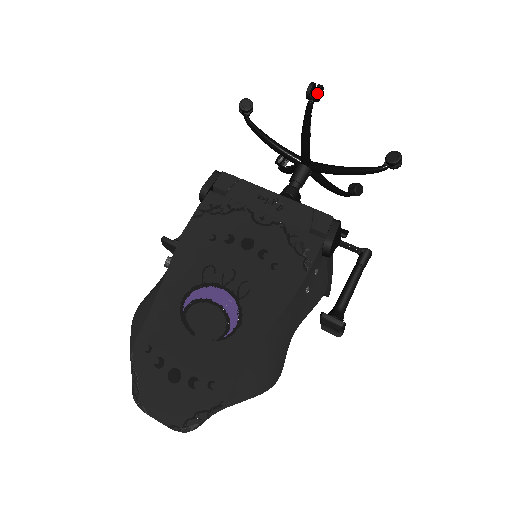
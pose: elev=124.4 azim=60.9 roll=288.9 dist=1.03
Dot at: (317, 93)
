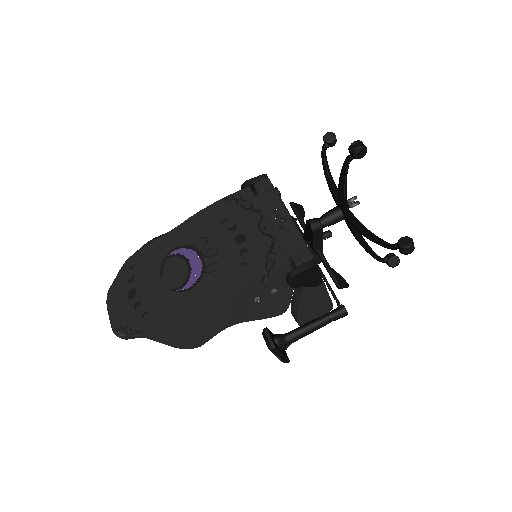
Dot at: (355, 151)
